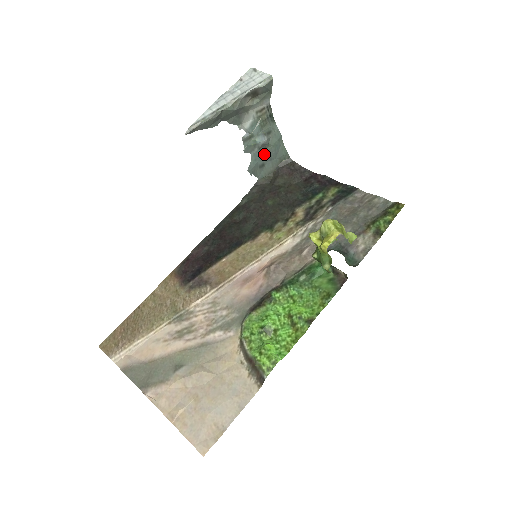
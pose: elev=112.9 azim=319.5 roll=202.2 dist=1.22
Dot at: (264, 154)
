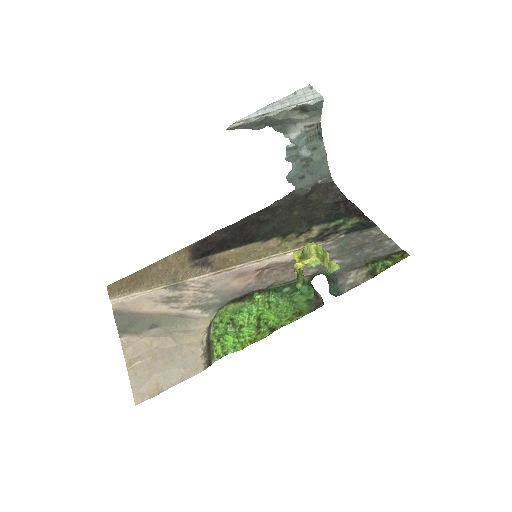
Dot at: (306, 167)
